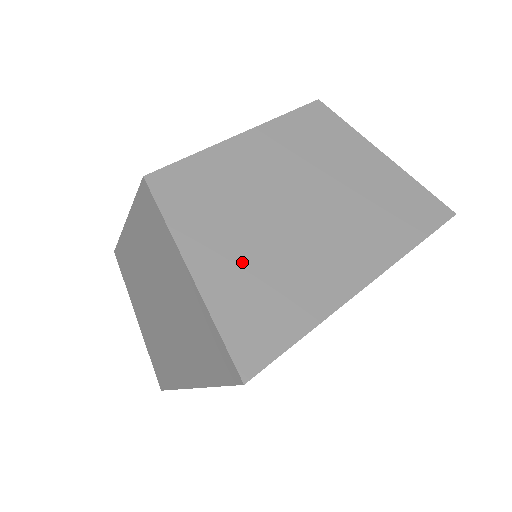
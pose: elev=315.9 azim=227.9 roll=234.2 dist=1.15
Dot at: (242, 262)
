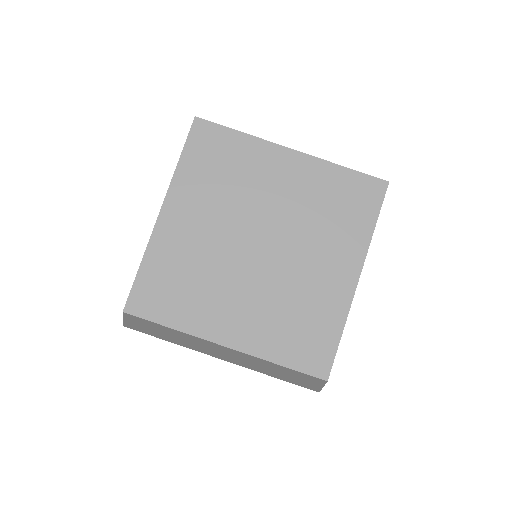
Dot at: occluded
